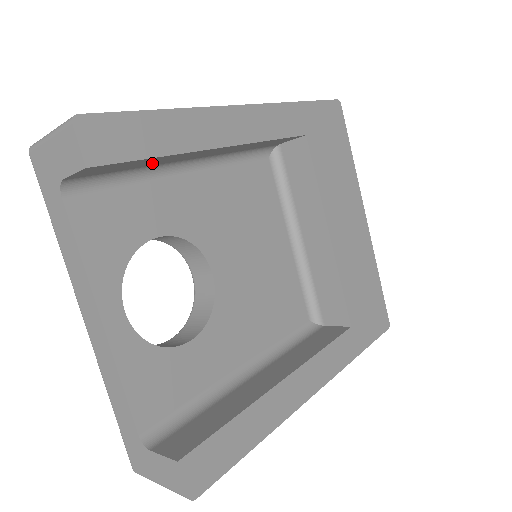
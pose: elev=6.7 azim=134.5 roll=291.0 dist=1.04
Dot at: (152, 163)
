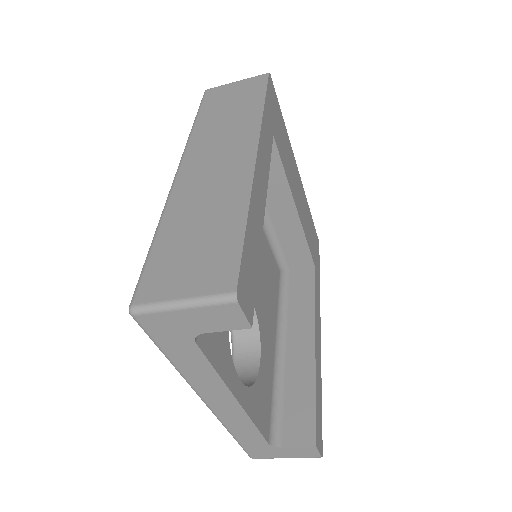
Dot at: occluded
